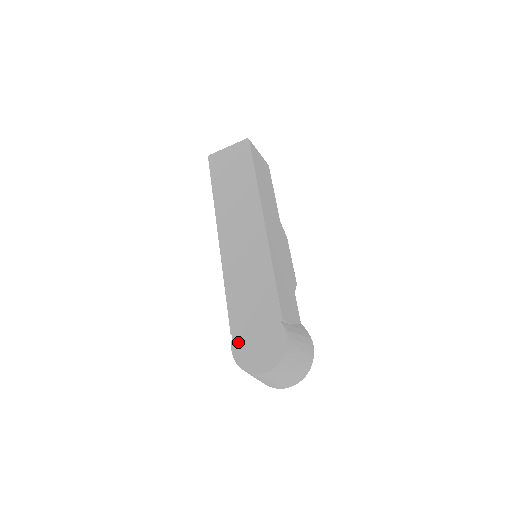
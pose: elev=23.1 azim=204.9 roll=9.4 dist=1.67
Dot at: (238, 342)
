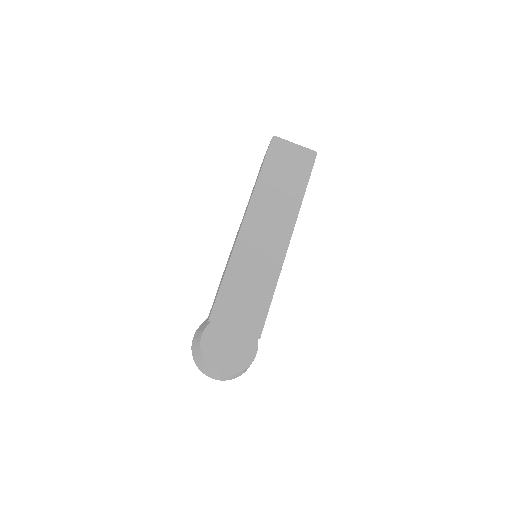
Dot at: (212, 332)
